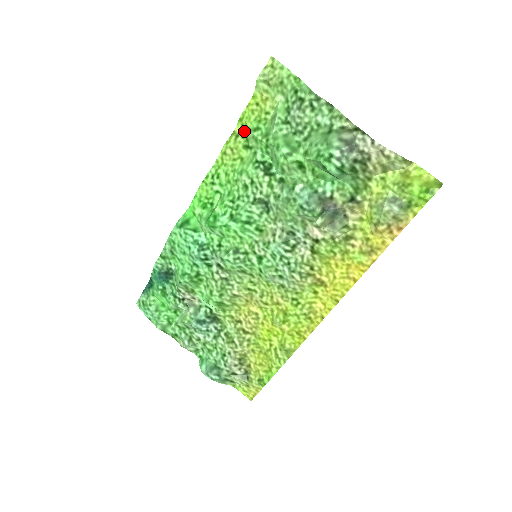
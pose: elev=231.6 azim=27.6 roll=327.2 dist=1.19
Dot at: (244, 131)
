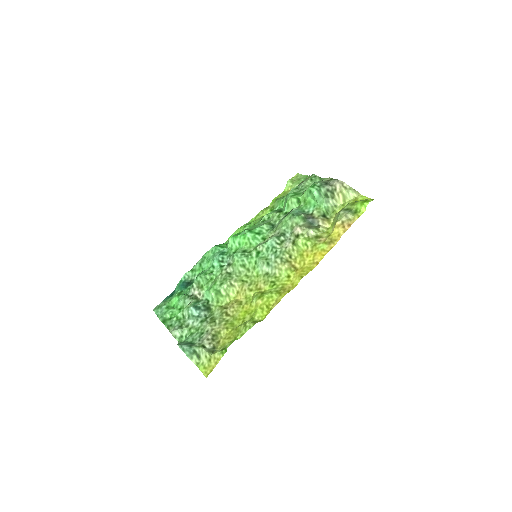
Dot at: (273, 204)
